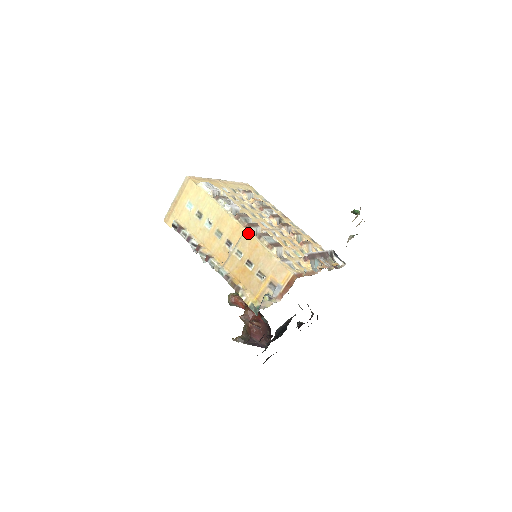
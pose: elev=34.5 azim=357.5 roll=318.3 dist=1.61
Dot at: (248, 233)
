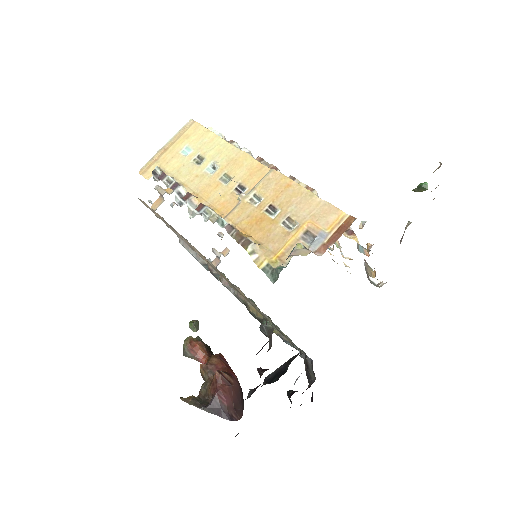
Dot at: (277, 171)
